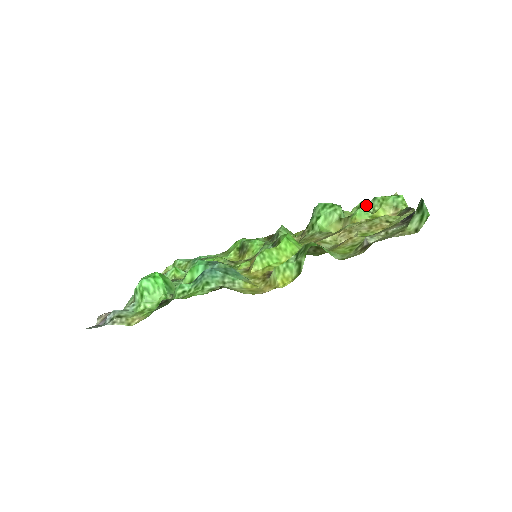
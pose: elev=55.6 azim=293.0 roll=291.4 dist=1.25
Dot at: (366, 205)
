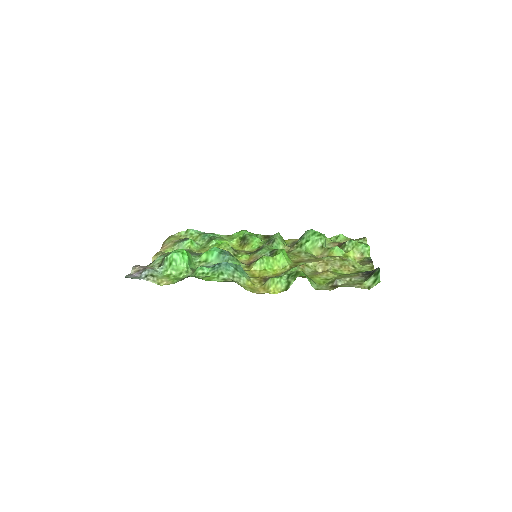
Dot at: (343, 238)
